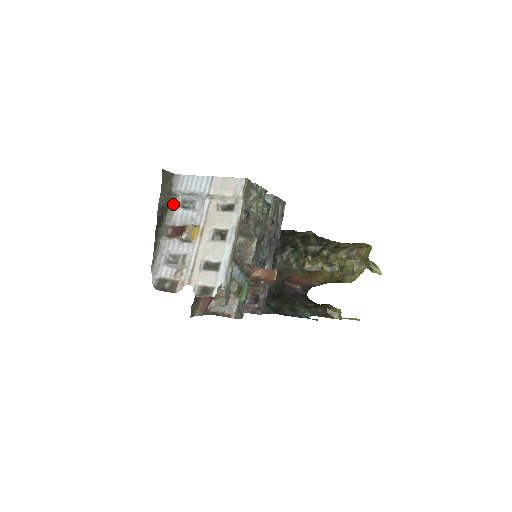
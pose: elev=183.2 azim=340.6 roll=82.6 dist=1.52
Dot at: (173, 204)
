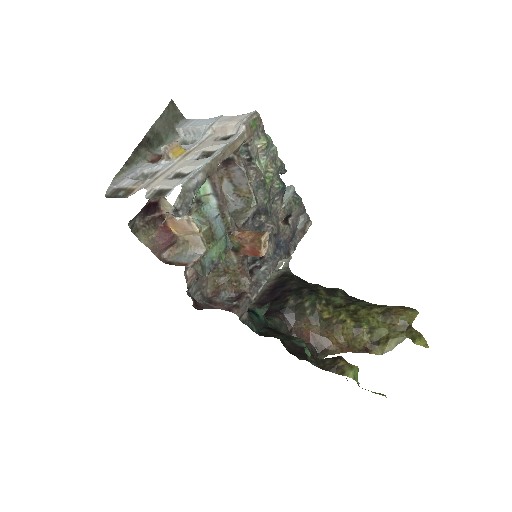
Dot at: (171, 141)
